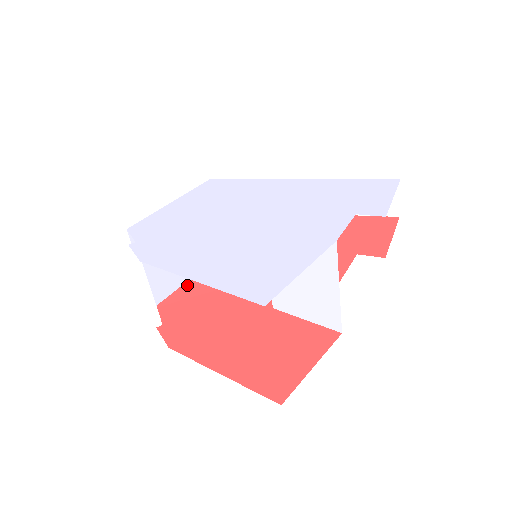
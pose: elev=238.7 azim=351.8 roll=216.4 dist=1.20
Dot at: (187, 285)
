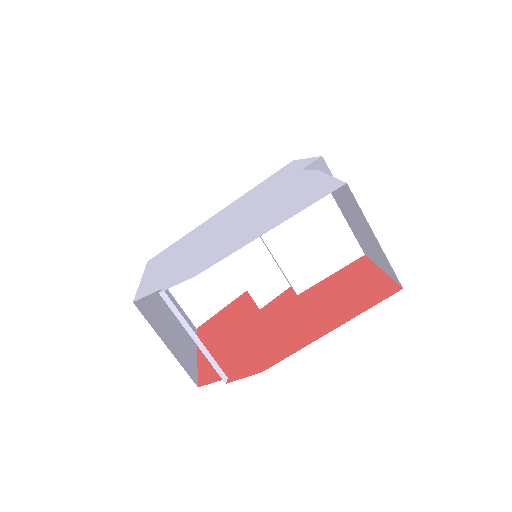
Dot at: (202, 358)
